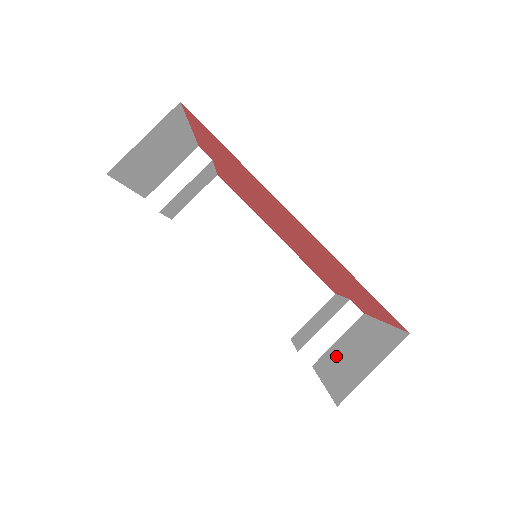
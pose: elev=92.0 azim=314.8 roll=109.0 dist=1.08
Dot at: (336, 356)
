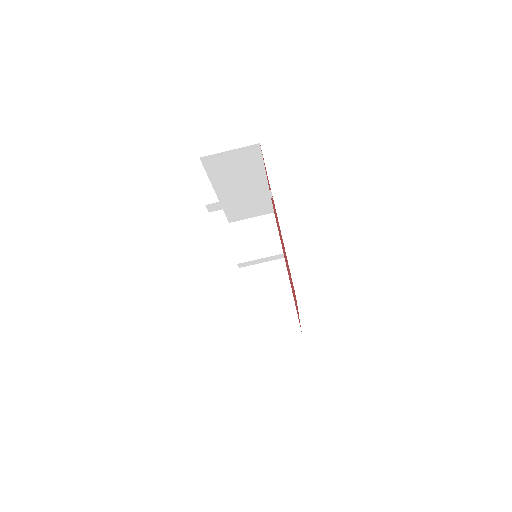
Dot at: (258, 286)
